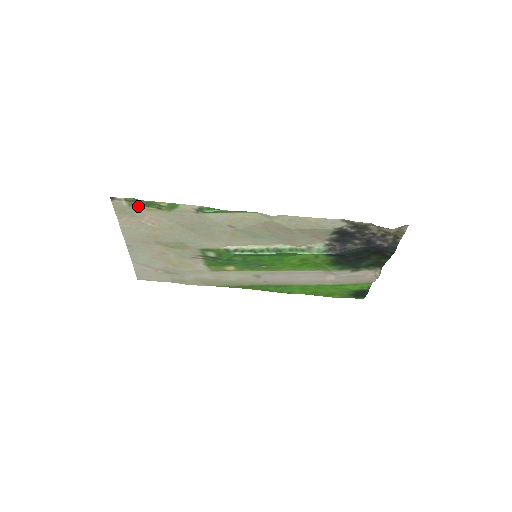
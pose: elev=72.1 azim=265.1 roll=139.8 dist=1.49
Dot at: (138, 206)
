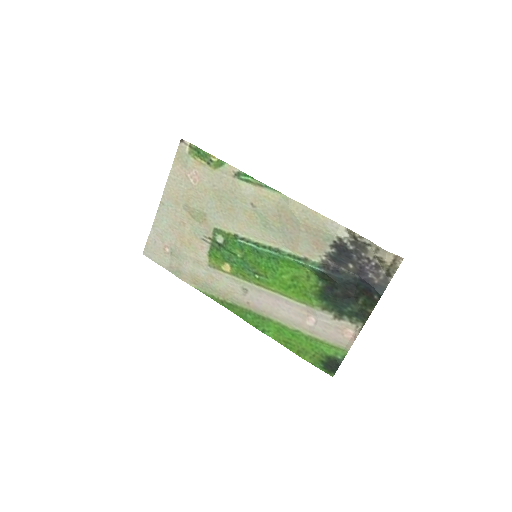
Dot at: (195, 156)
